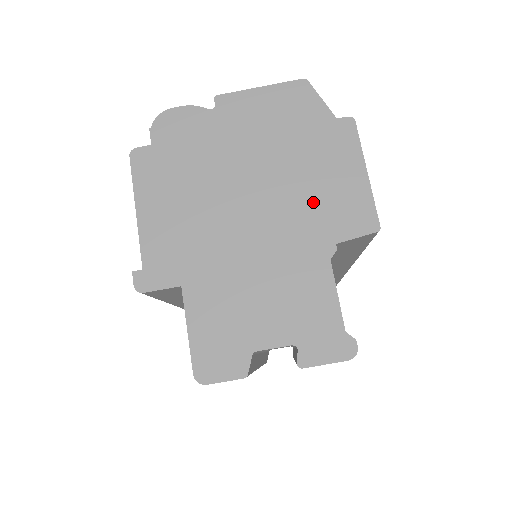
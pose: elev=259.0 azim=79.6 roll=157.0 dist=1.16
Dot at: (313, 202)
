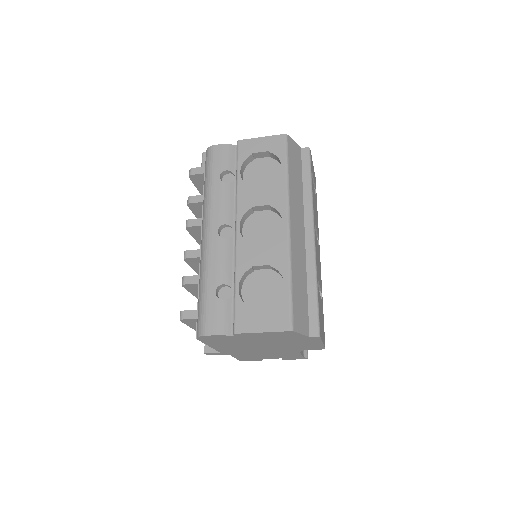
Dot at: (293, 347)
